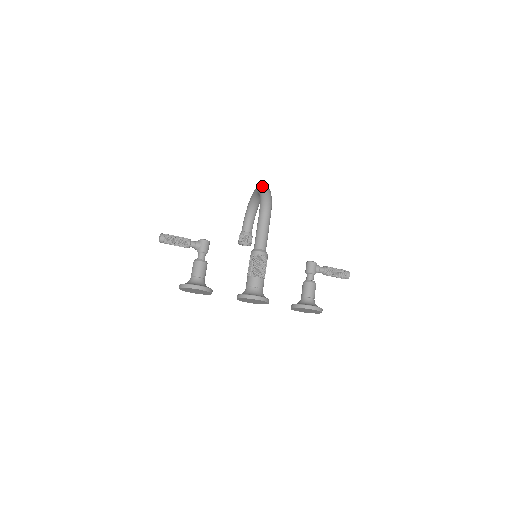
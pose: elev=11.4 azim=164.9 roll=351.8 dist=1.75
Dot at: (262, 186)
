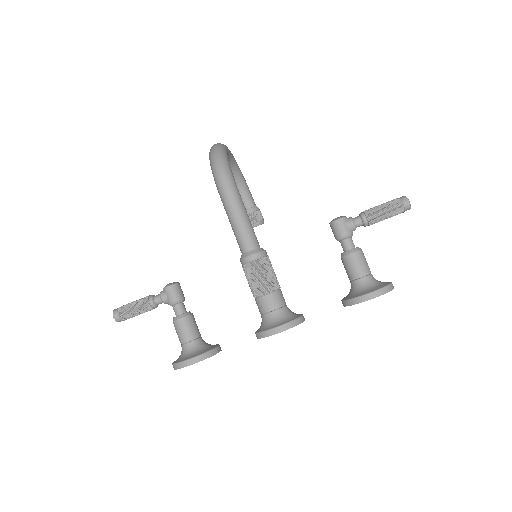
Dot at: occluded
